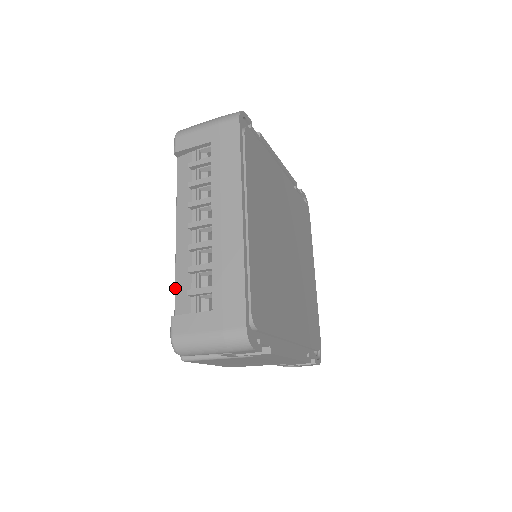
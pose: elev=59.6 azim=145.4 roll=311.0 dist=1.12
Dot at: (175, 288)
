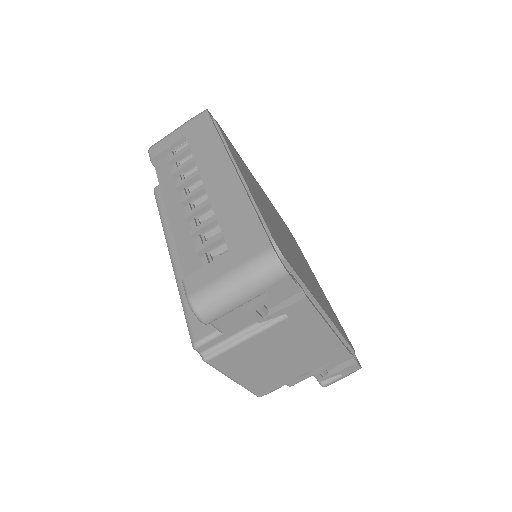
Dot at: (180, 261)
